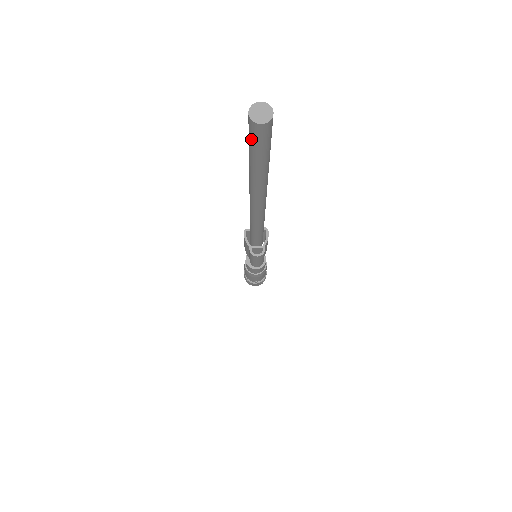
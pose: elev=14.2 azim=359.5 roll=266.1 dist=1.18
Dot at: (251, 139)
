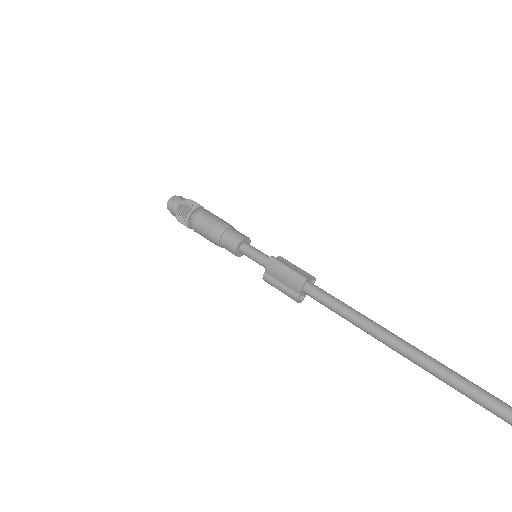
Dot at: out of frame
